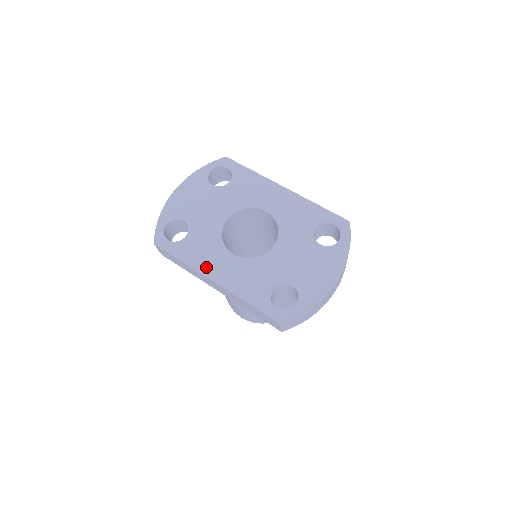
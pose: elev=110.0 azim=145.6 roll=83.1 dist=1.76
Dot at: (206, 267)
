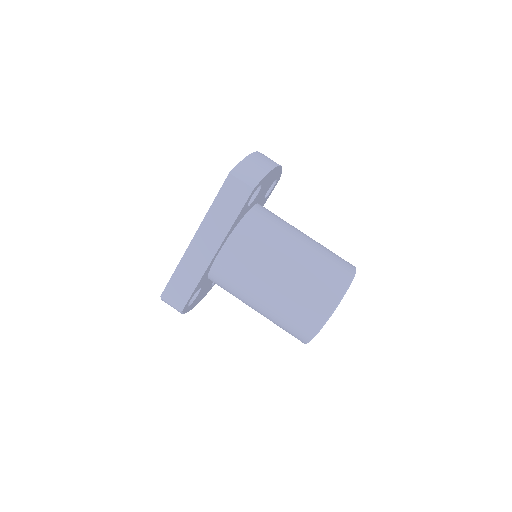
Dot at: occluded
